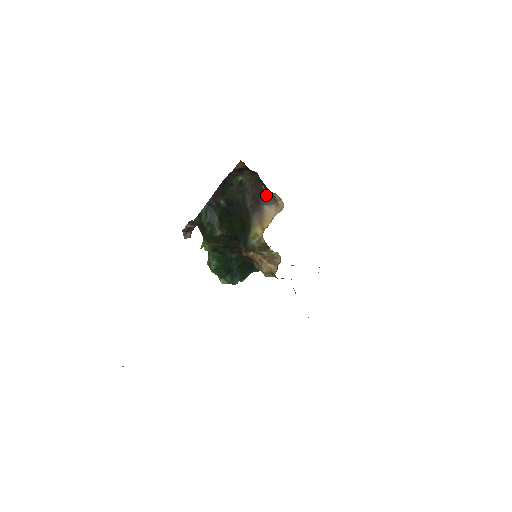
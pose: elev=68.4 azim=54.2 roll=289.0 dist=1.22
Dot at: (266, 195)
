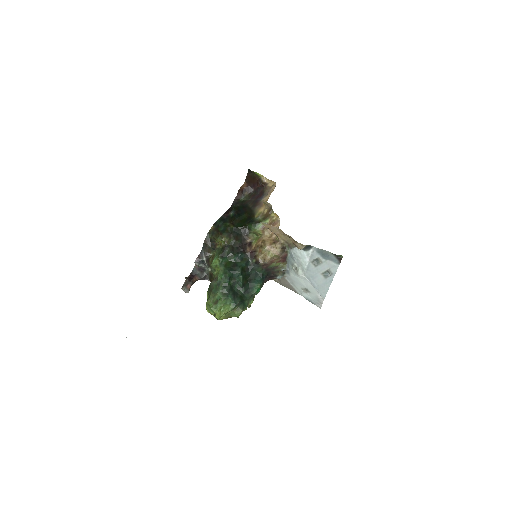
Dot at: (262, 195)
